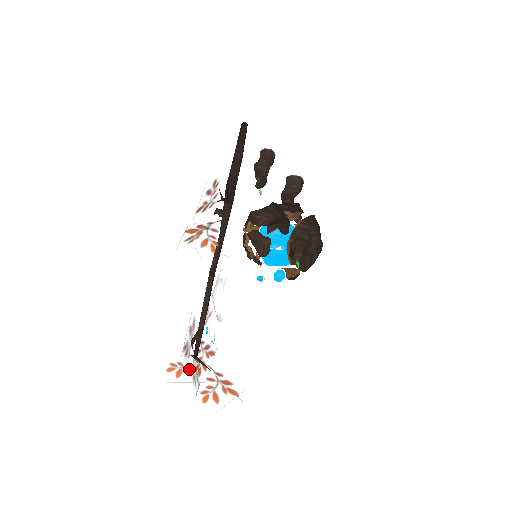
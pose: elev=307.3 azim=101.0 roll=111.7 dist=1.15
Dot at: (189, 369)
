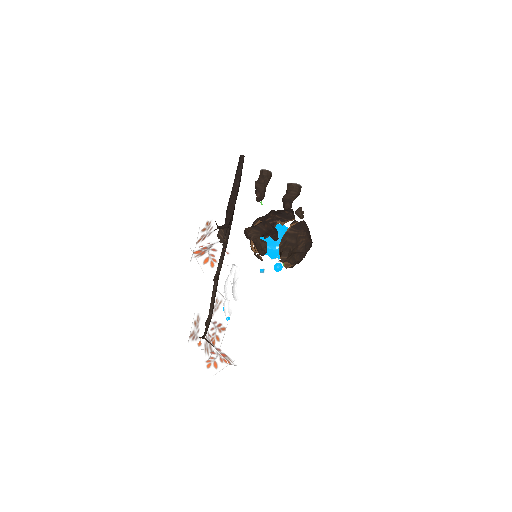
Dot at: occluded
